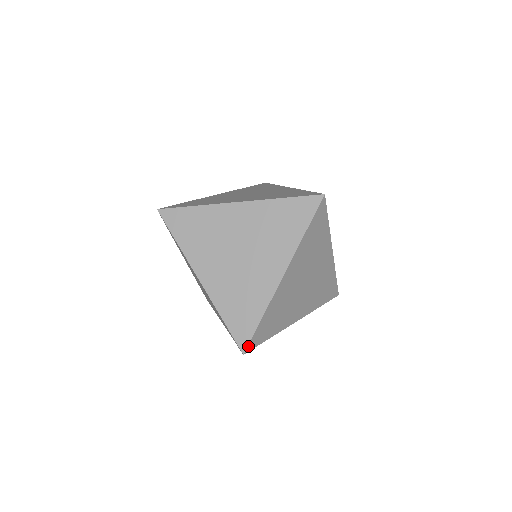
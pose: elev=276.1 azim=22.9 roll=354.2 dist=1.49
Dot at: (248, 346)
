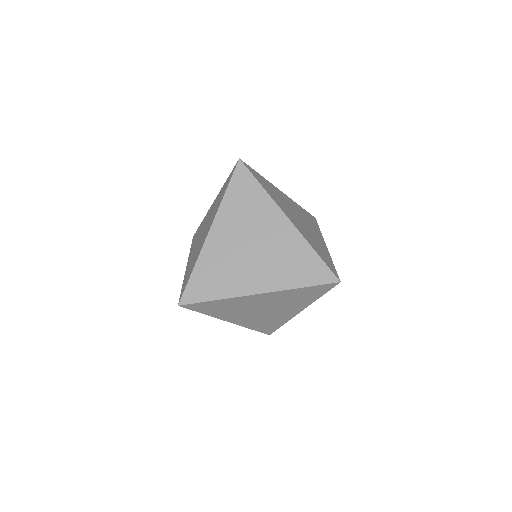
Dot at: (187, 304)
